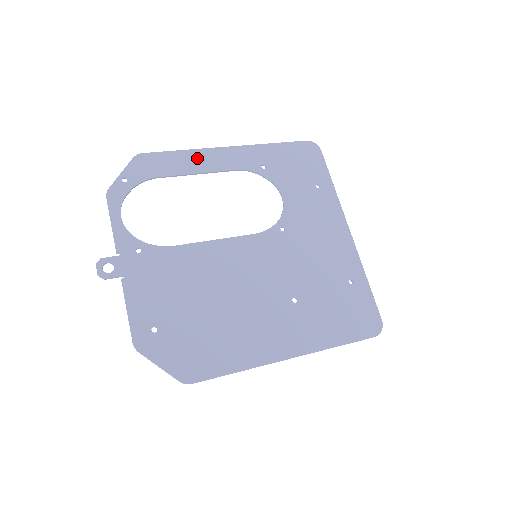
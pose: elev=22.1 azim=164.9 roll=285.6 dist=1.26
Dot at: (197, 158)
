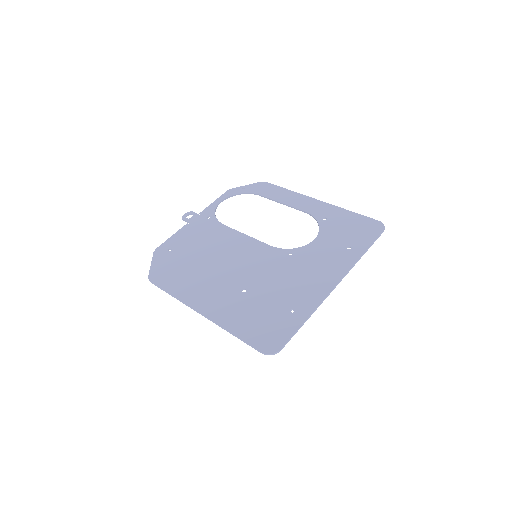
Dot at: (291, 196)
